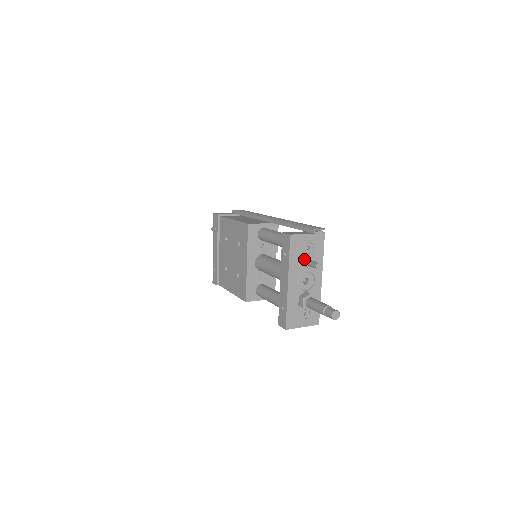
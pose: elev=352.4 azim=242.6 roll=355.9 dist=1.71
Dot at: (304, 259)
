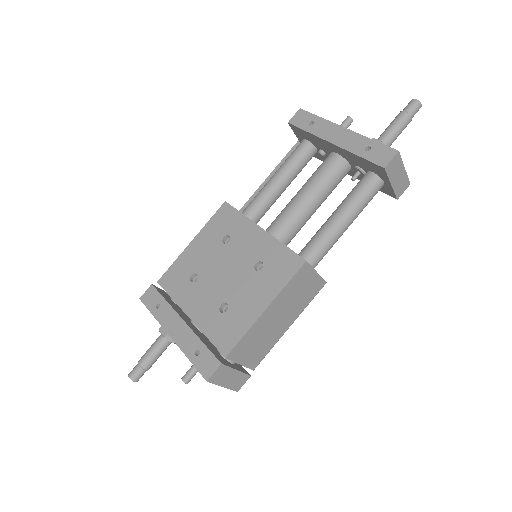
Dot at: occluded
